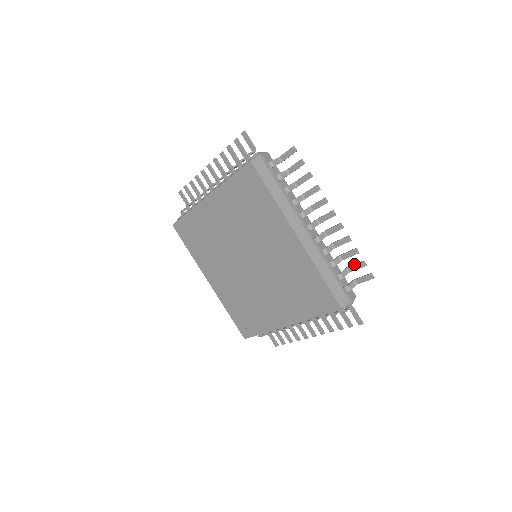
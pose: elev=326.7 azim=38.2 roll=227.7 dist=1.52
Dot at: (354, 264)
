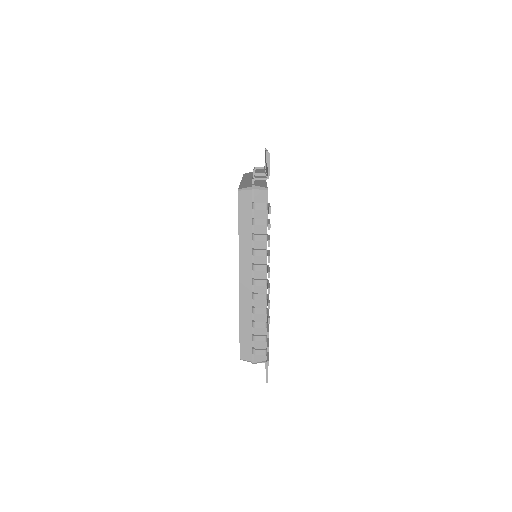
Dot at: (267, 340)
